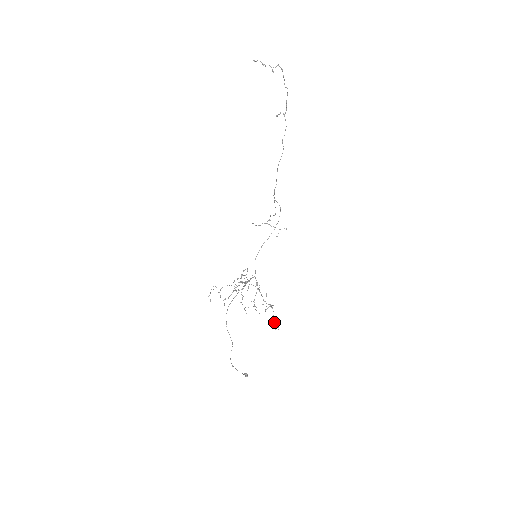
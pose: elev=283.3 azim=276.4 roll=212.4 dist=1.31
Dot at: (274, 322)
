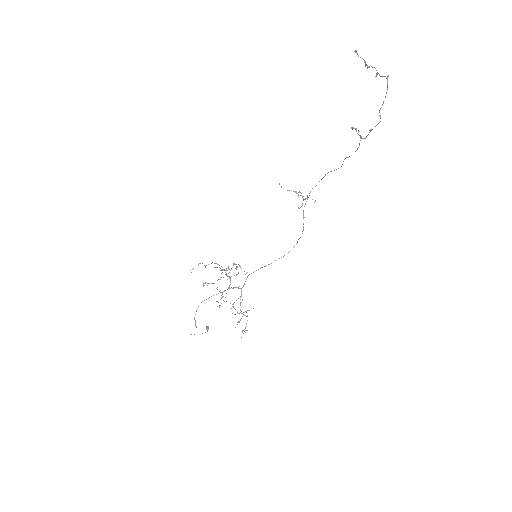
Dot at: (243, 333)
